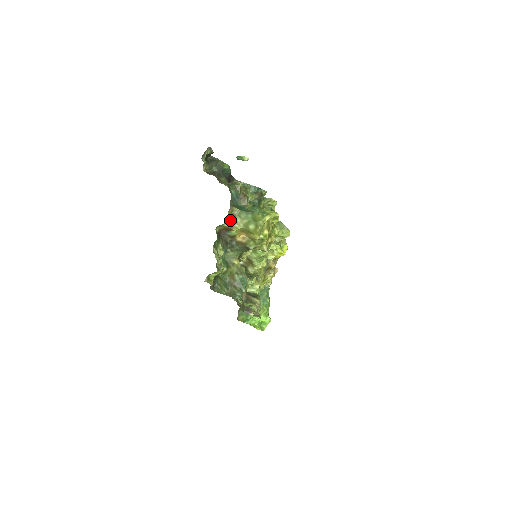
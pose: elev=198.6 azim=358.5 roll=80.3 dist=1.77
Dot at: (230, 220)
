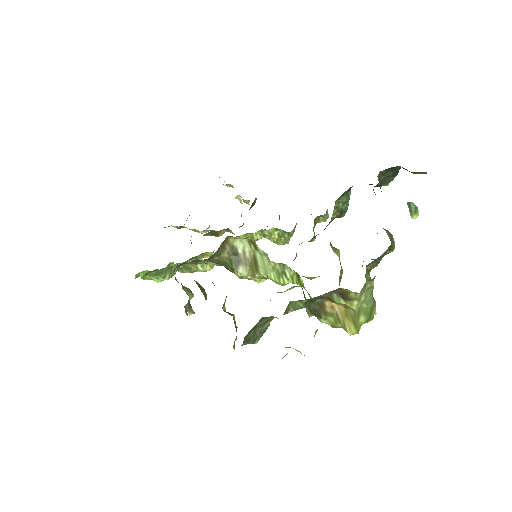
Dot at: (360, 292)
